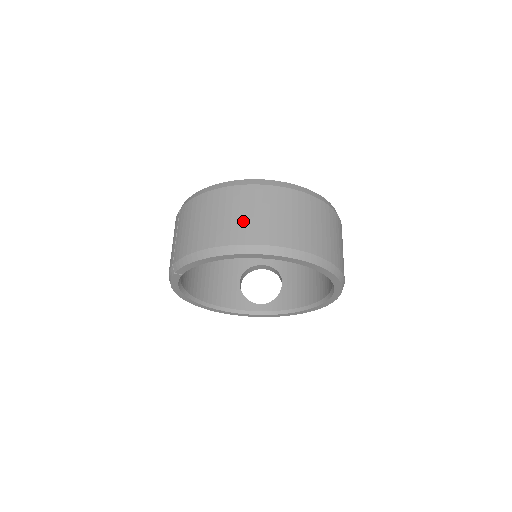
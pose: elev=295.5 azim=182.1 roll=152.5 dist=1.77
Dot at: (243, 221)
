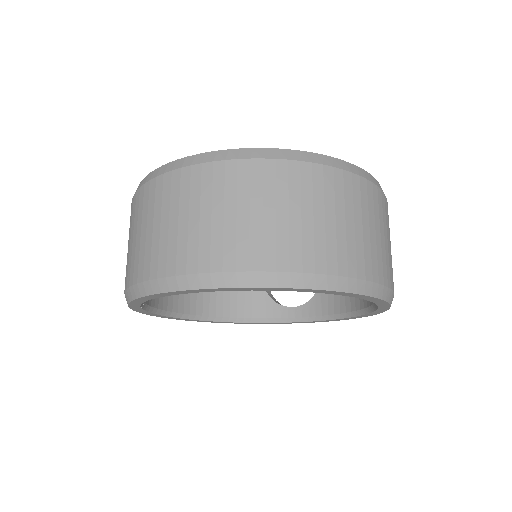
Dot at: (183, 233)
